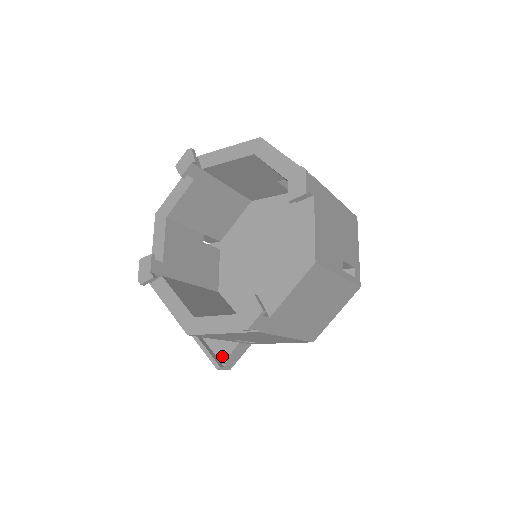
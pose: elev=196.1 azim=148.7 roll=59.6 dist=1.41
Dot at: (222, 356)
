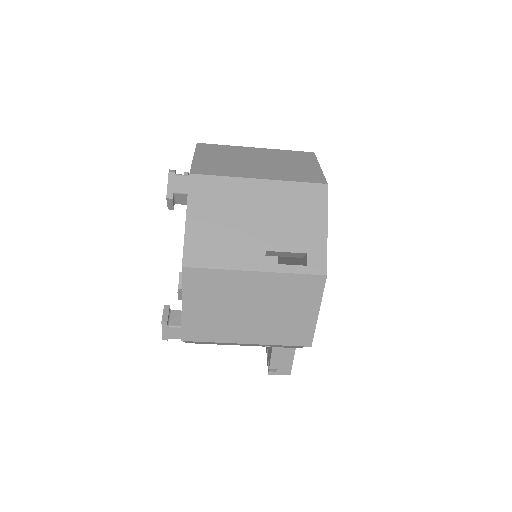
Dot at: (269, 361)
